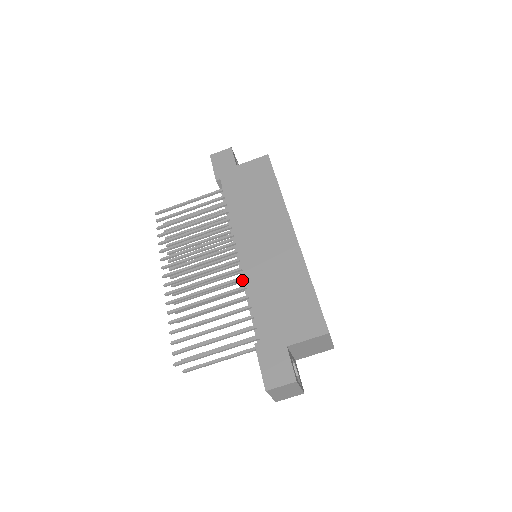
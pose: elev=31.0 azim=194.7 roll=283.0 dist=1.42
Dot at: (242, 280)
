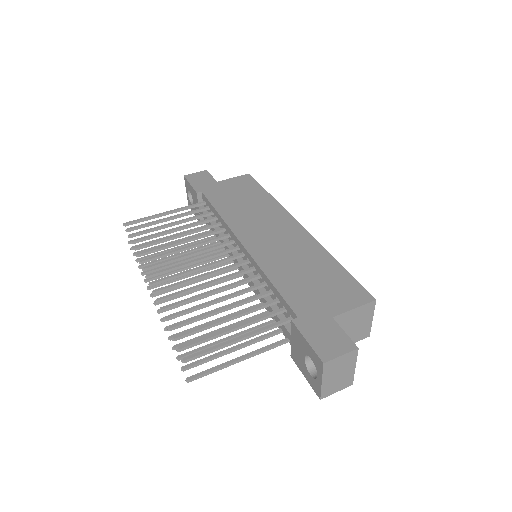
Dot at: (248, 275)
